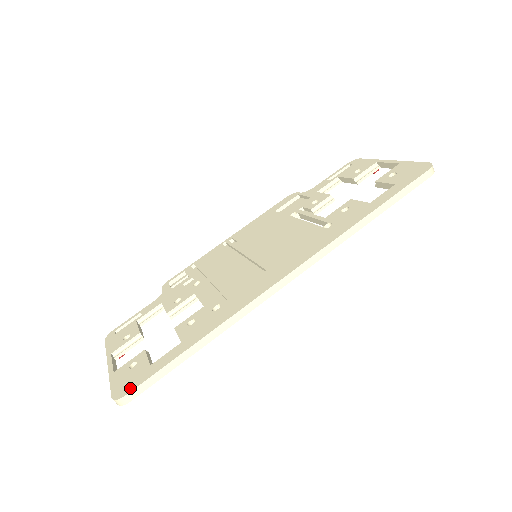
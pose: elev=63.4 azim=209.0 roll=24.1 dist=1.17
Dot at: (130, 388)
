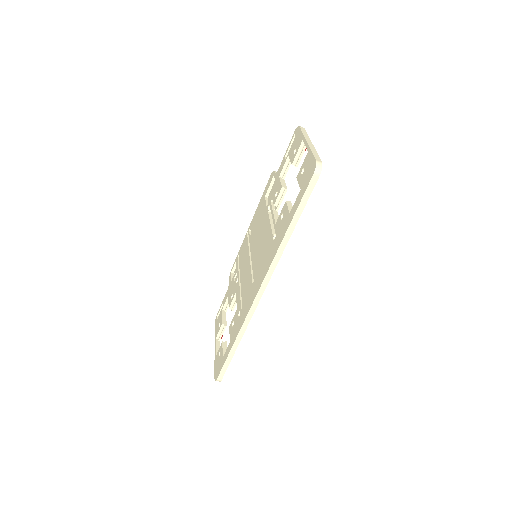
Dot at: (218, 374)
